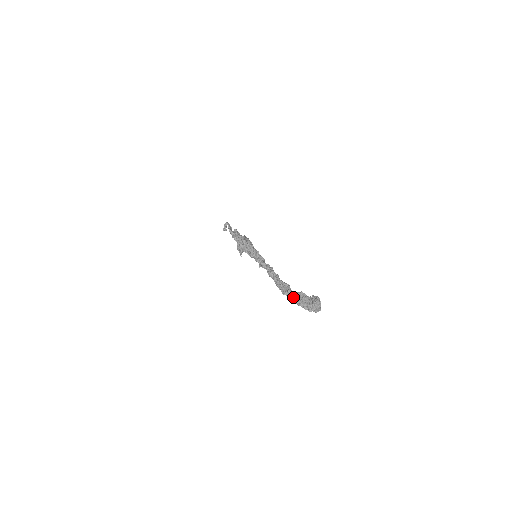
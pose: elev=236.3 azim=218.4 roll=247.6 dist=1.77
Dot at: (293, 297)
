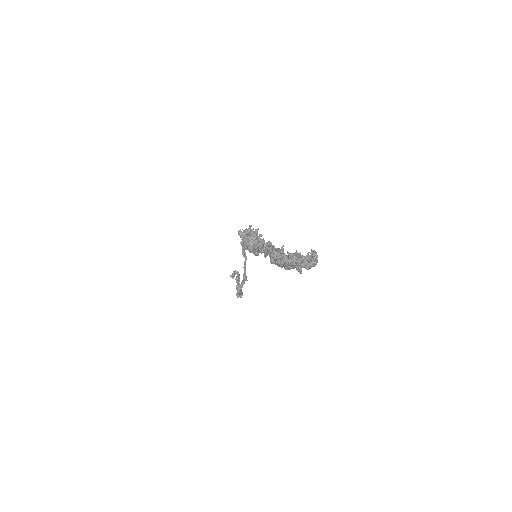
Dot at: (283, 255)
